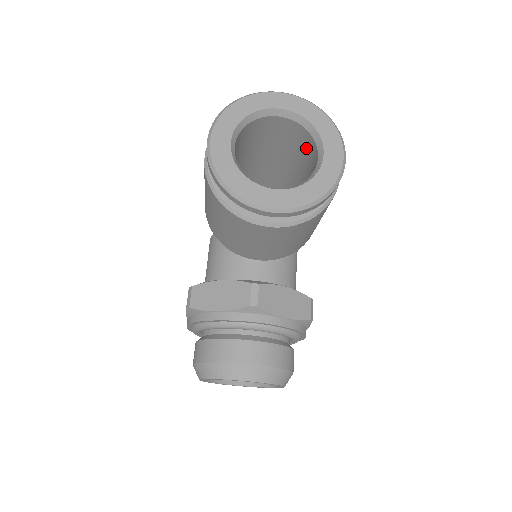
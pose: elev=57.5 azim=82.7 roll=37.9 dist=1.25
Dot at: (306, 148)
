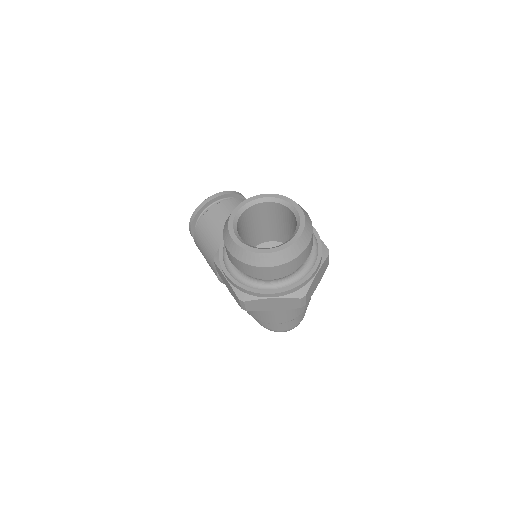
Dot at: occluded
